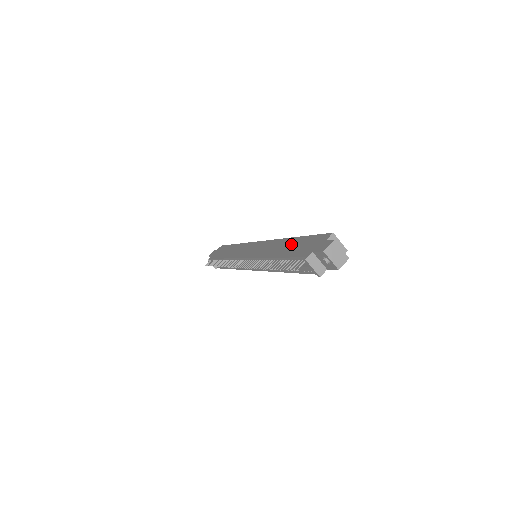
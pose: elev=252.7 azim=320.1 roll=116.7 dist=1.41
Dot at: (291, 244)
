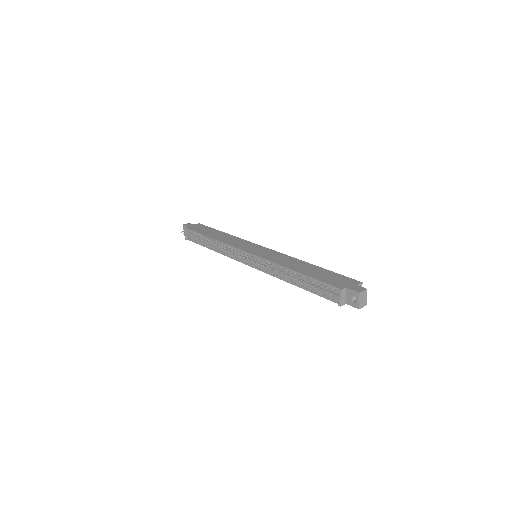
Dot at: (314, 269)
